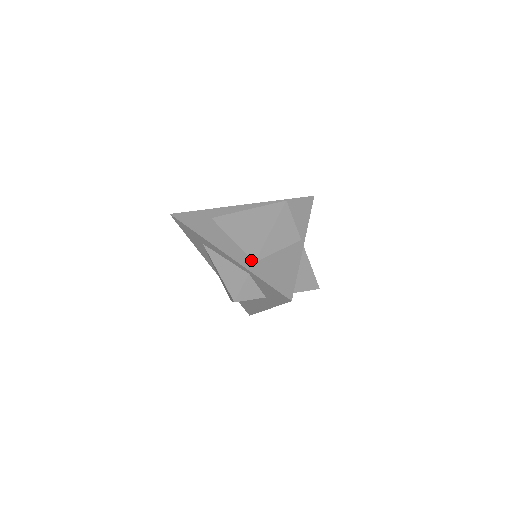
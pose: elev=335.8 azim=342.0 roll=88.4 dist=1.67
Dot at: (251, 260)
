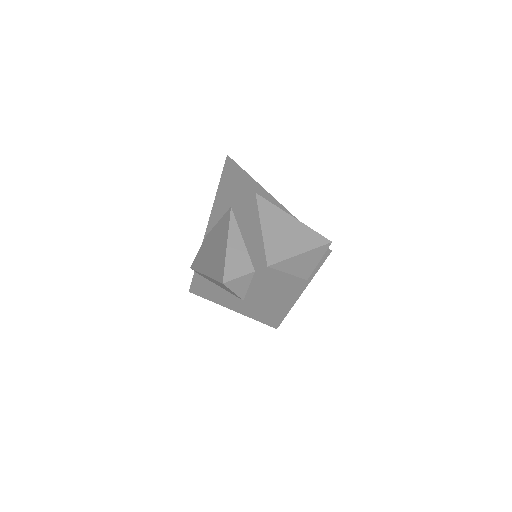
Dot at: (266, 262)
